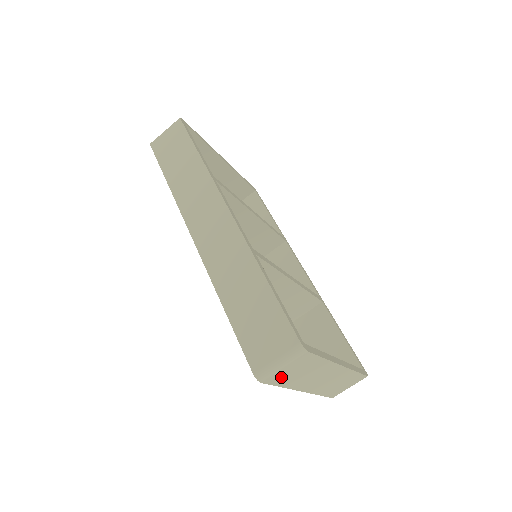
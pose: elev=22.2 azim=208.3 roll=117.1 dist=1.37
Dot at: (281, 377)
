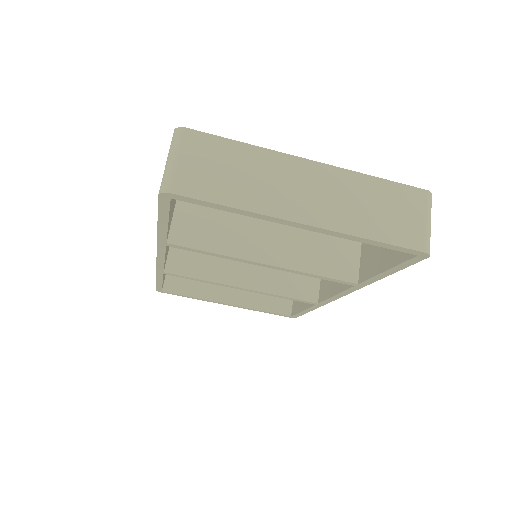
Dot at: (200, 183)
